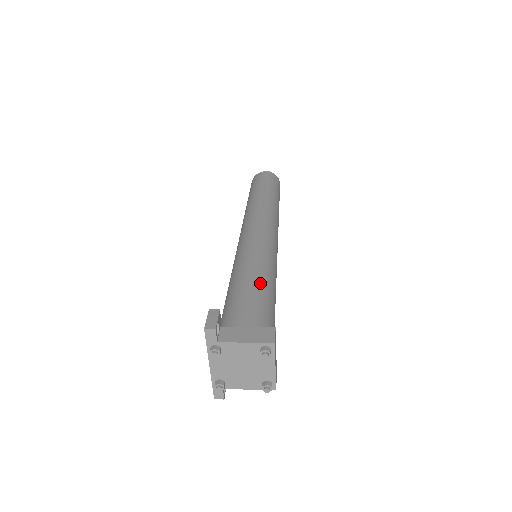
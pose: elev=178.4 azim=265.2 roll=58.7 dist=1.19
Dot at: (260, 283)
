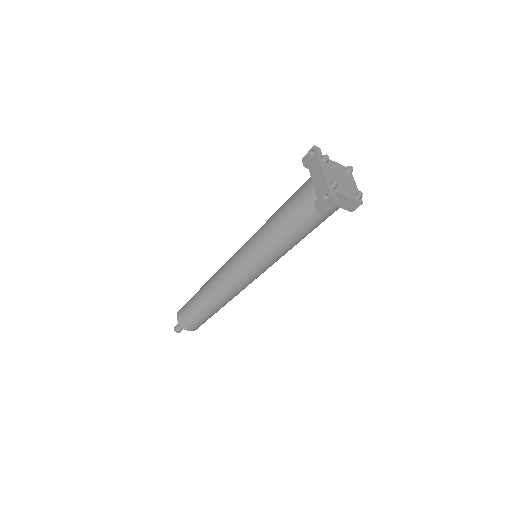
Dot at: occluded
